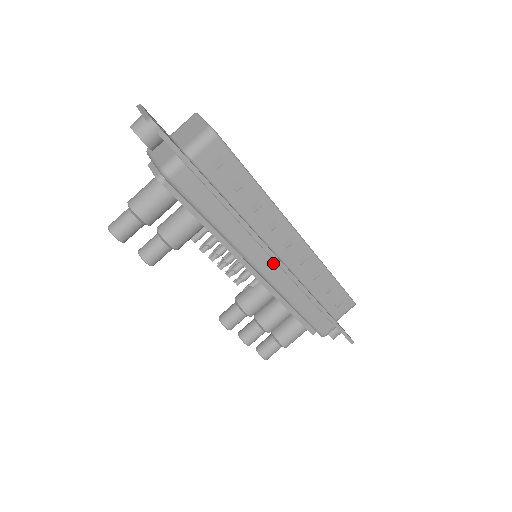
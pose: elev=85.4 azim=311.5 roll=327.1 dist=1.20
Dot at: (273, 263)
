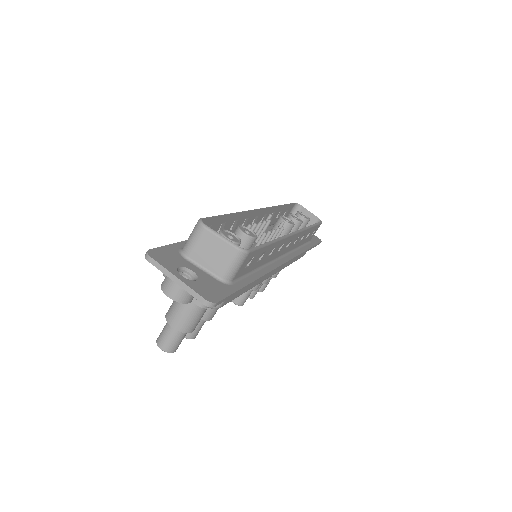
Dot at: occluded
